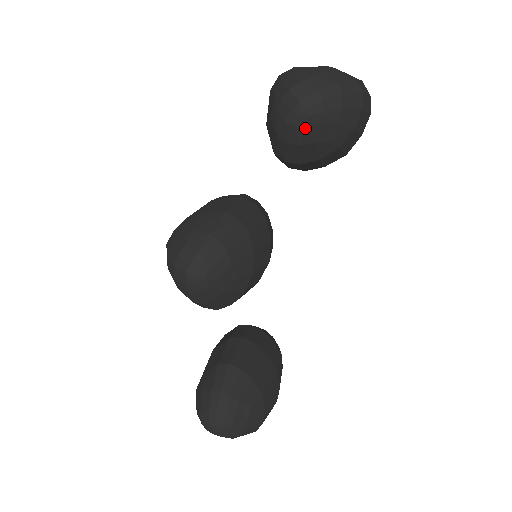
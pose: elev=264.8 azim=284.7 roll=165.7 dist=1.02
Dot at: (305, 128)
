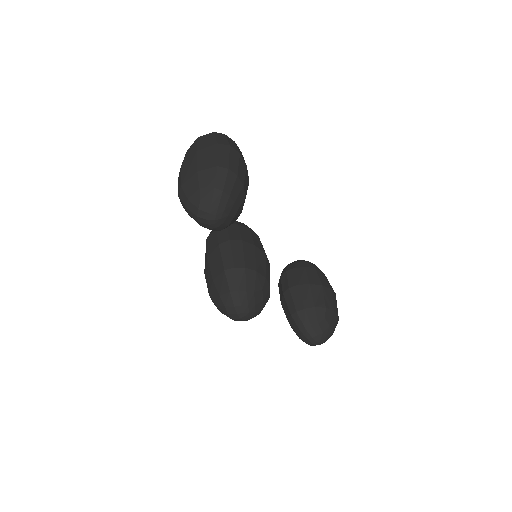
Dot at: (223, 223)
